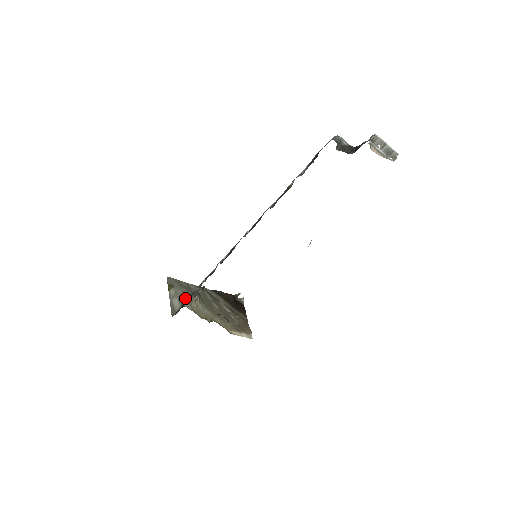
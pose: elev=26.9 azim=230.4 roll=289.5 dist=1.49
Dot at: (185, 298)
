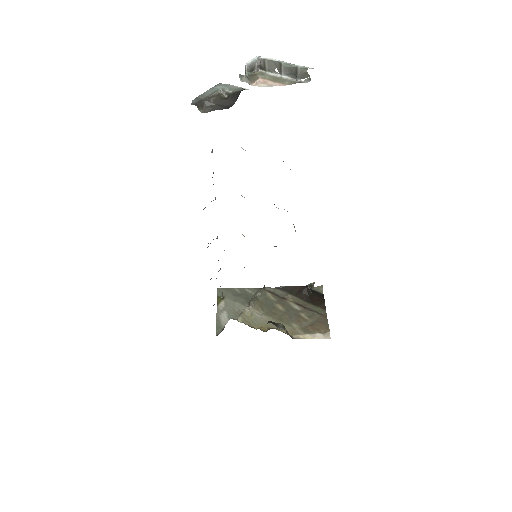
Dot at: (237, 308)
